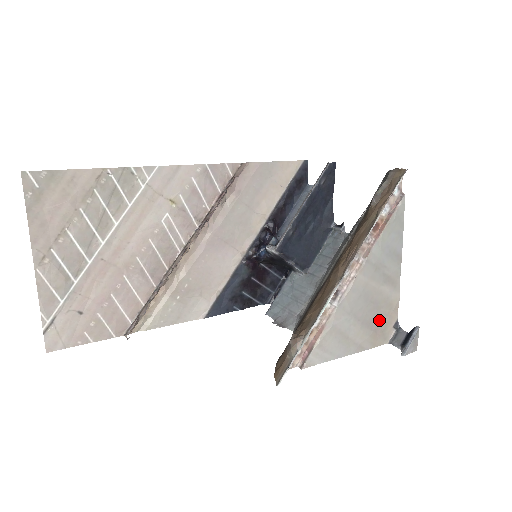
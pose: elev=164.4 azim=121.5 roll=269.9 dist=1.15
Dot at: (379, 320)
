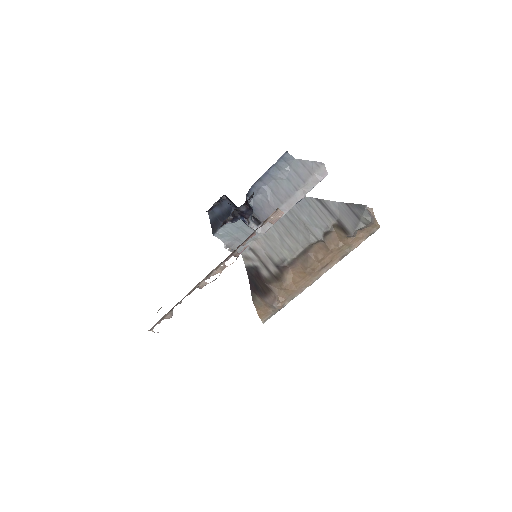
Dot at: occluded
